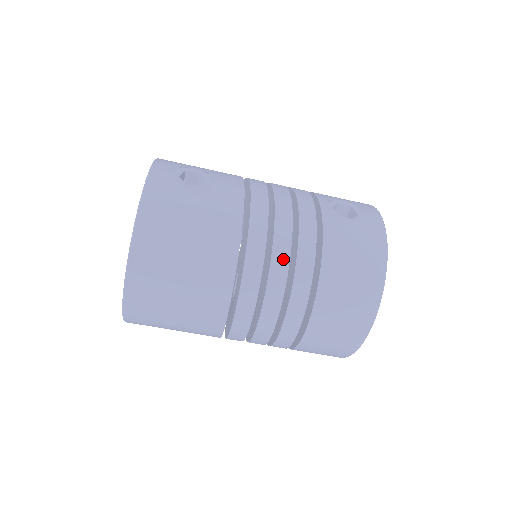
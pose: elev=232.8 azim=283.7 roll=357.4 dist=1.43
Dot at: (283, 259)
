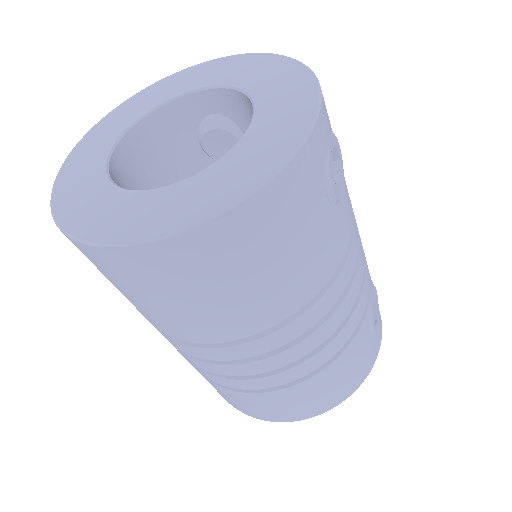
Dot at: (318, 340)
